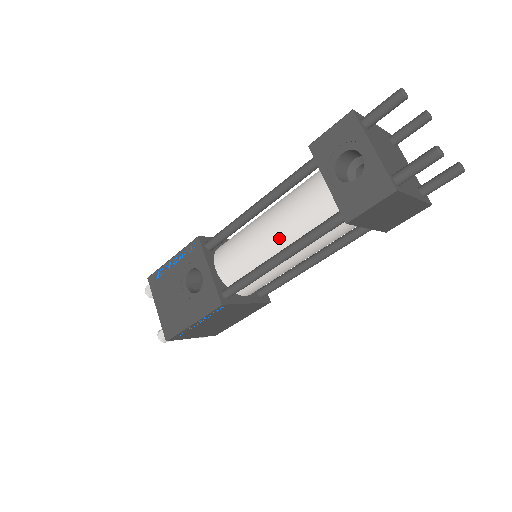
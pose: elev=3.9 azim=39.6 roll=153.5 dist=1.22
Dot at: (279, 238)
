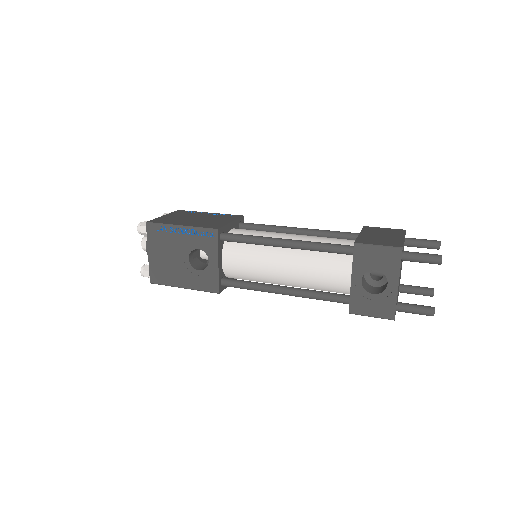
Dot at: (290, 278)
